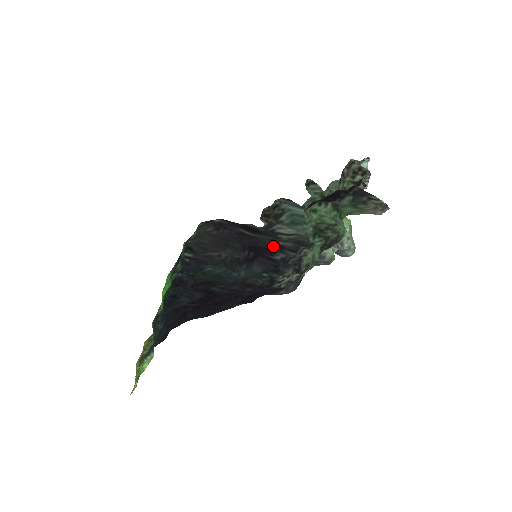
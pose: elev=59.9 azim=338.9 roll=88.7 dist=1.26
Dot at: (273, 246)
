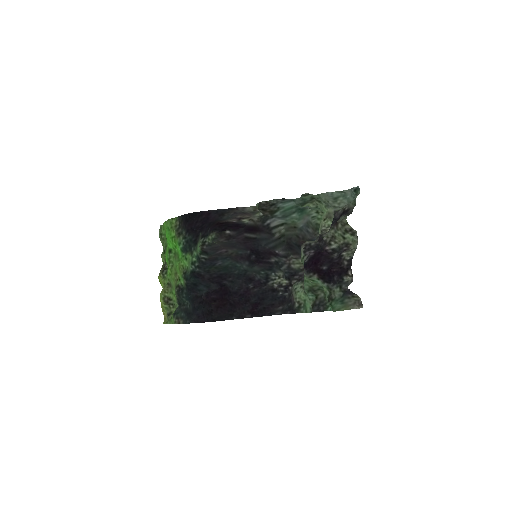
Dot at: (270, 253)
